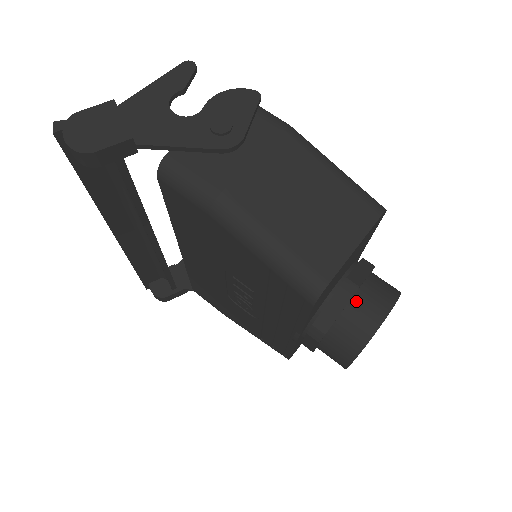
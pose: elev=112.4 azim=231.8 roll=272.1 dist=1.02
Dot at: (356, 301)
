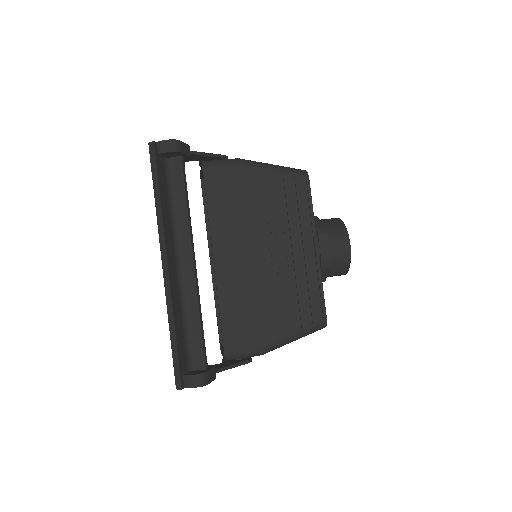
Dot at: occluded
